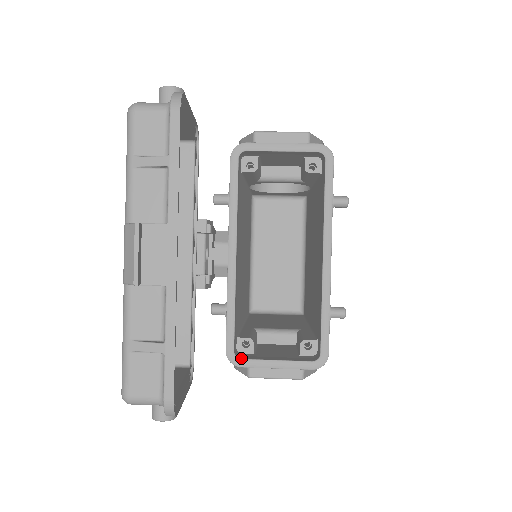
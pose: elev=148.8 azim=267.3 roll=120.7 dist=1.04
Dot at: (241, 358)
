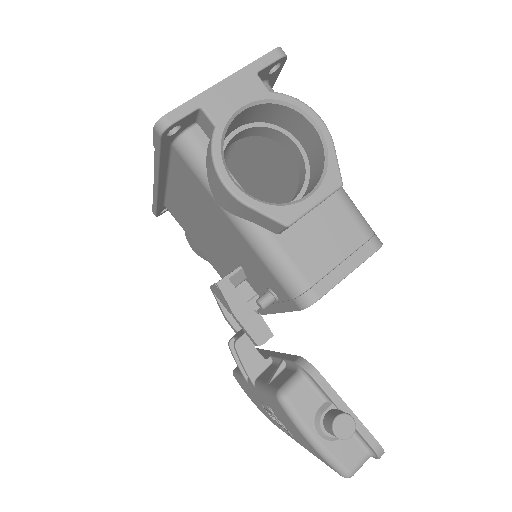
Dot at: occluded
